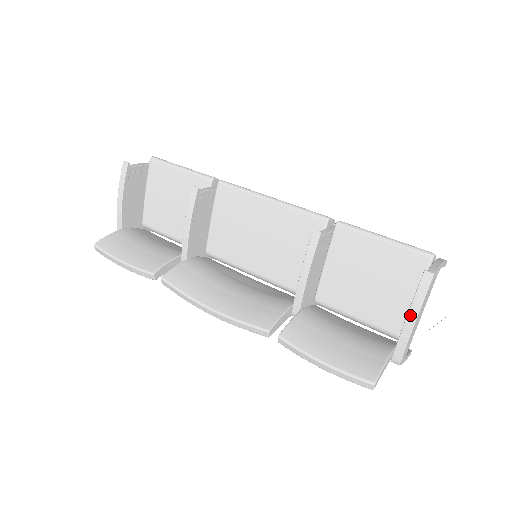
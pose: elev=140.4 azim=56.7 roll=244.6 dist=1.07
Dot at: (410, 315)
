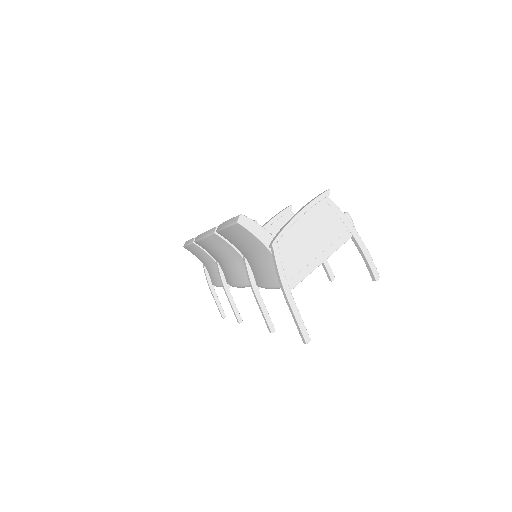
Dot at: (300, 210)
